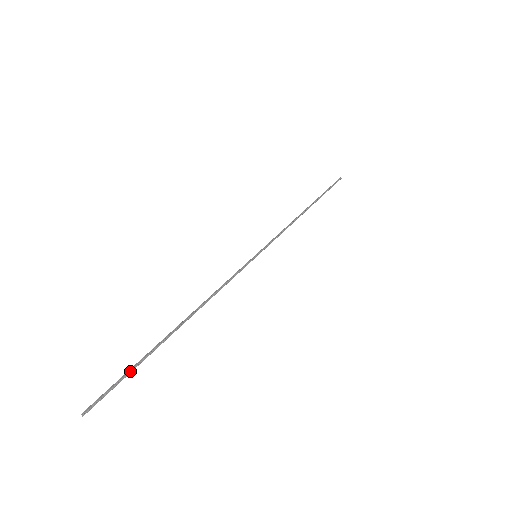
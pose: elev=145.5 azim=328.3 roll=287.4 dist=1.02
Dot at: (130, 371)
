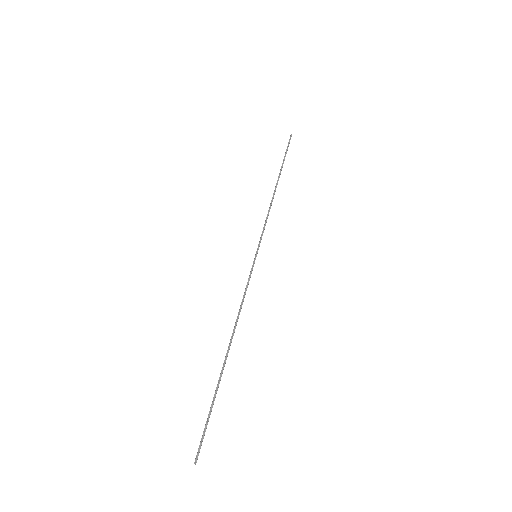
Dot at: (210, 411)
